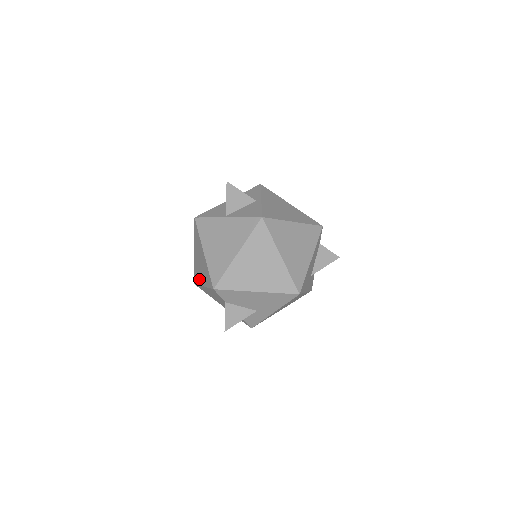
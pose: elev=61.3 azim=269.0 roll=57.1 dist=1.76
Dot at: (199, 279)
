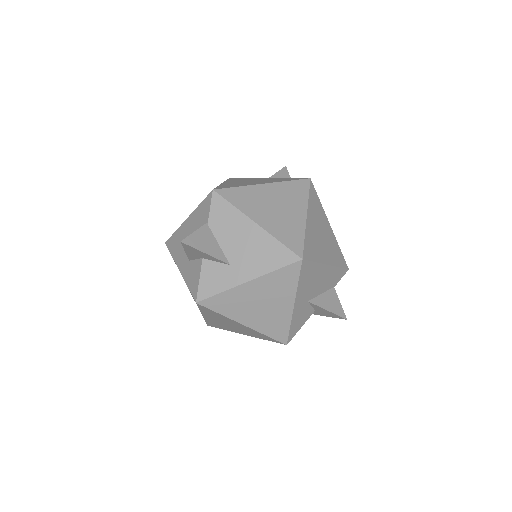
Dot at: occluded
